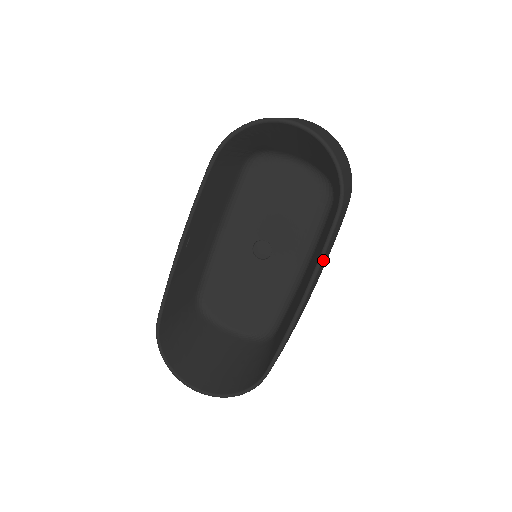
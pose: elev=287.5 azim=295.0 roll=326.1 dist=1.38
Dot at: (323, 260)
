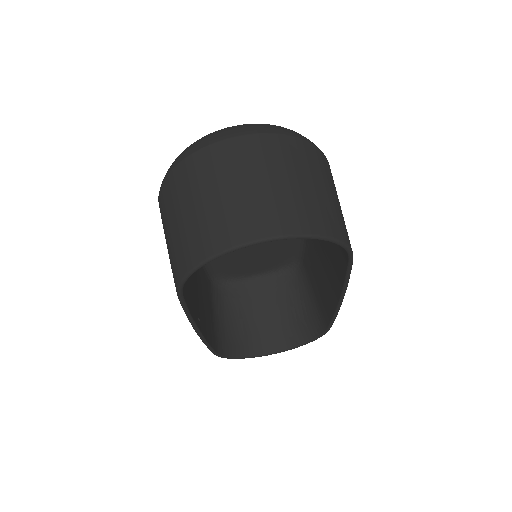
Dot at: occluded
